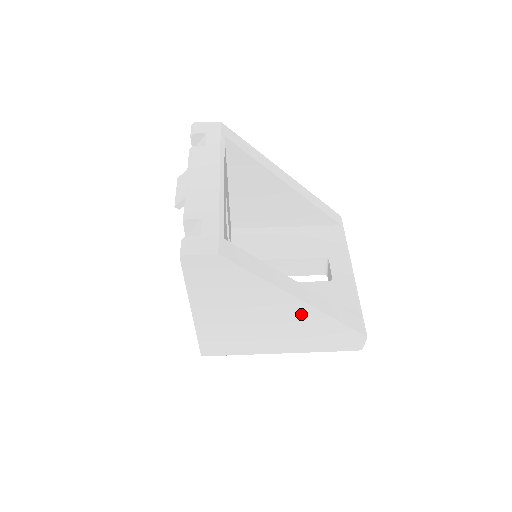
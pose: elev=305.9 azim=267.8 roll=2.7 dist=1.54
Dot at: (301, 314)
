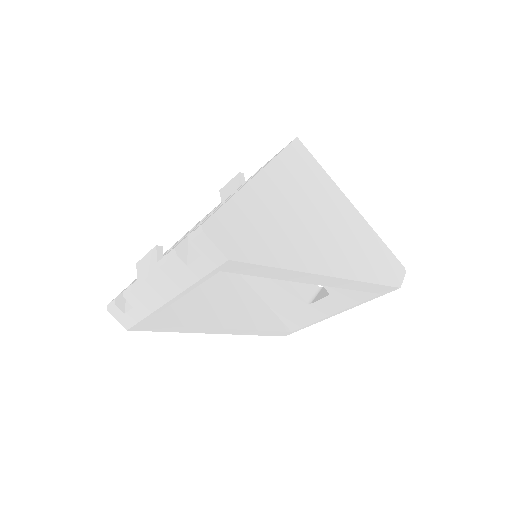
Dot at: occluded
